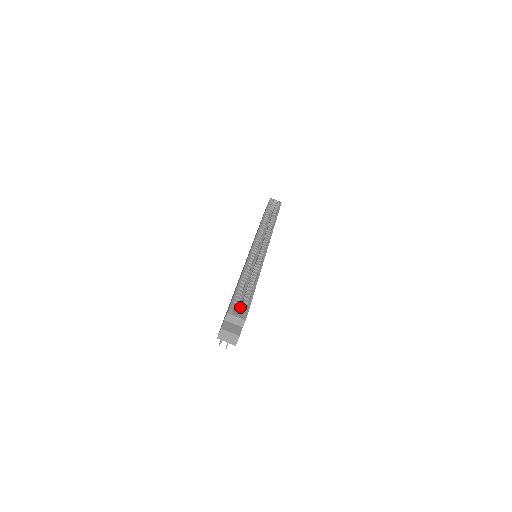
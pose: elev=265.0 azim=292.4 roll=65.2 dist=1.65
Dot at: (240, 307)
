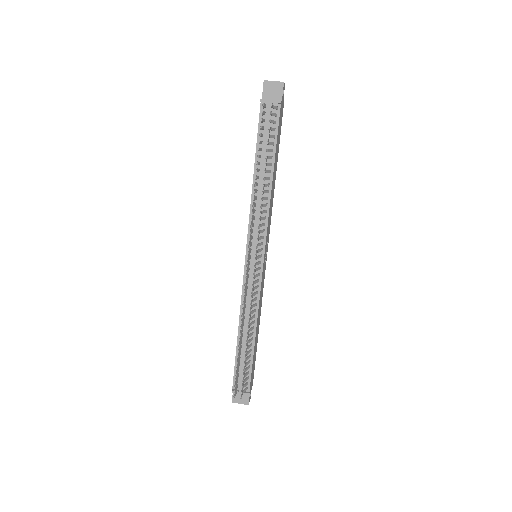
Dot at: occluded
